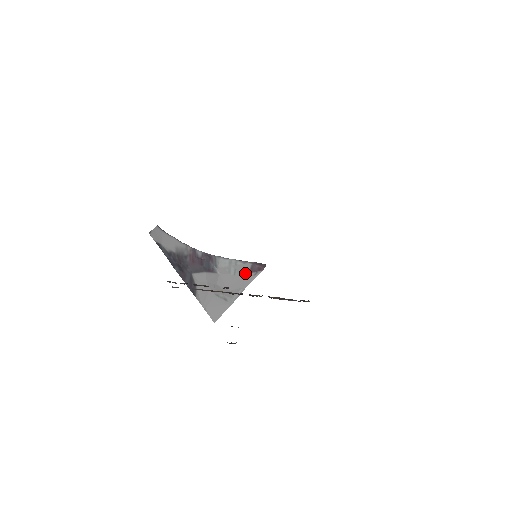
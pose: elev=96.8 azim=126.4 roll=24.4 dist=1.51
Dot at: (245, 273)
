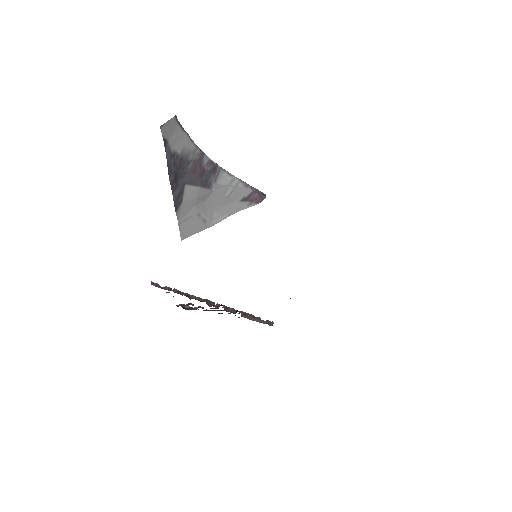
Dot at: (240, 199)
